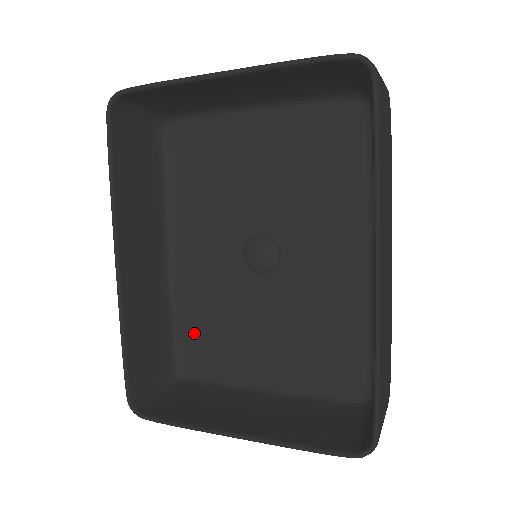
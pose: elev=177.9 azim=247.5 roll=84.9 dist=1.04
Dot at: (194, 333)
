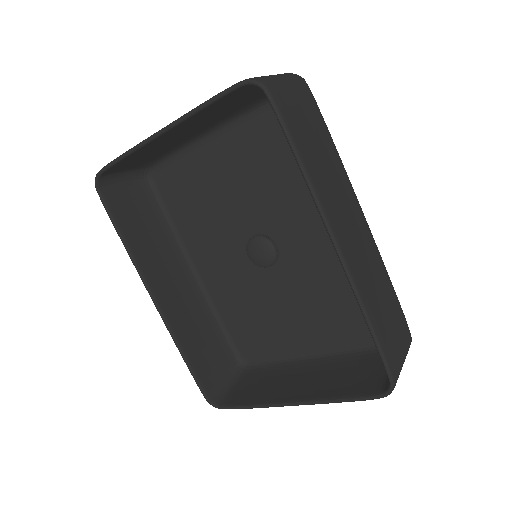
Dot at: (240, 329)
